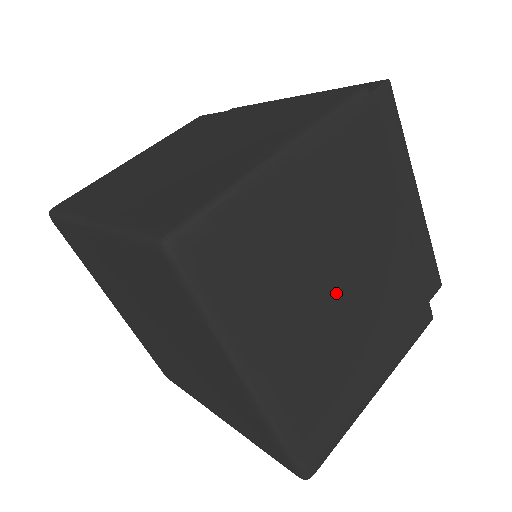
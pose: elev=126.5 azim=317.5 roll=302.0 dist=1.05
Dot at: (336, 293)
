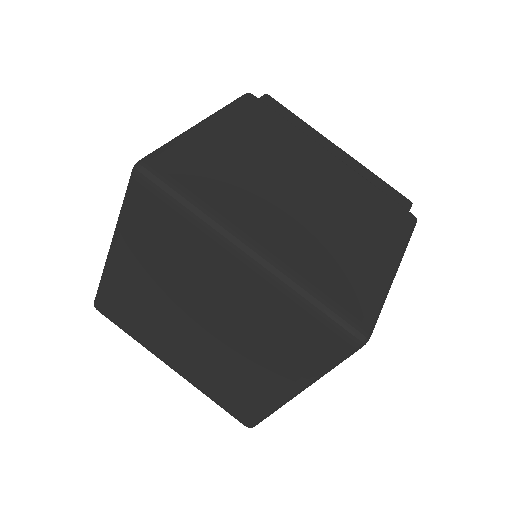
Dot at: occluded
